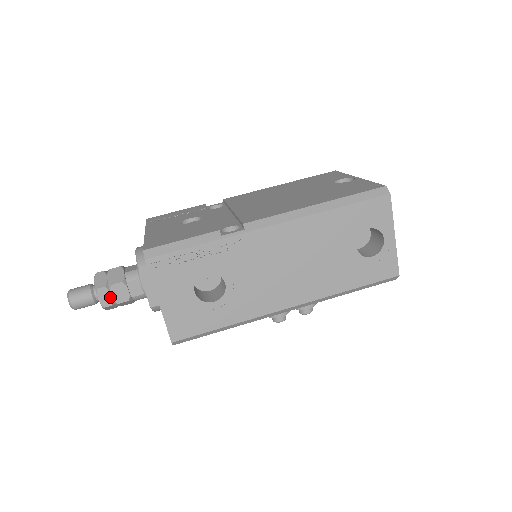
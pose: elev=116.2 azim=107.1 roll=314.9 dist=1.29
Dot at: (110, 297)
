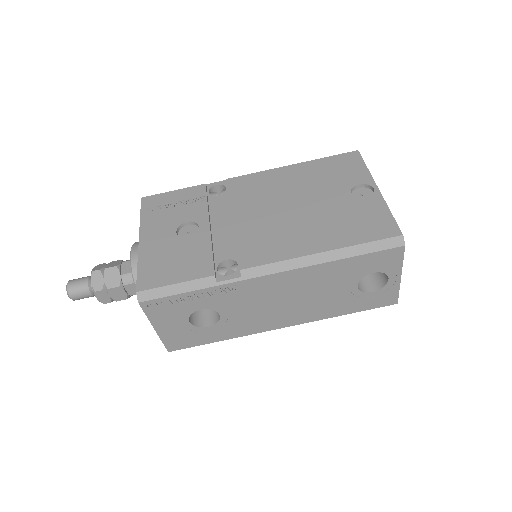
Dot at: (108, 297)
